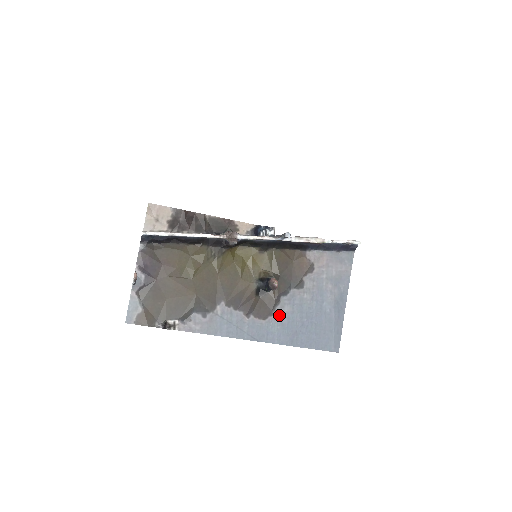
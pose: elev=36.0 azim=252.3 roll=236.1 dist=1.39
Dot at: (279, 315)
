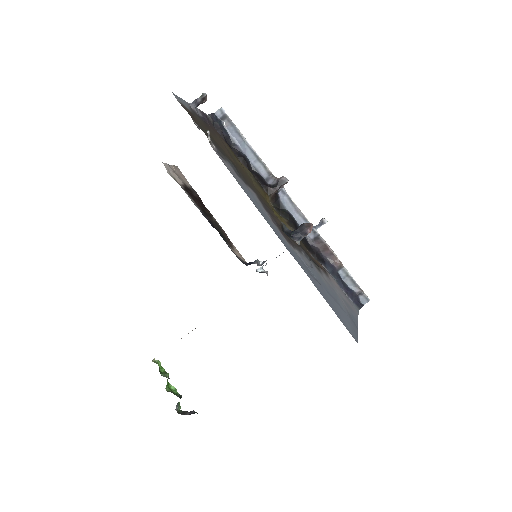
Dot at: (300, 256)
